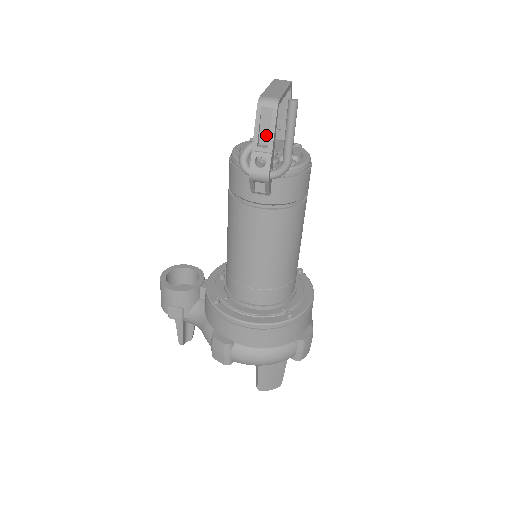
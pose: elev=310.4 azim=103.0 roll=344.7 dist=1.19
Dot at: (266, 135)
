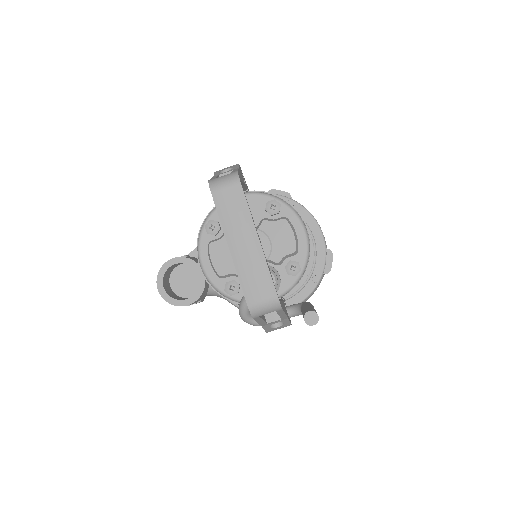
Dot at: occluded
